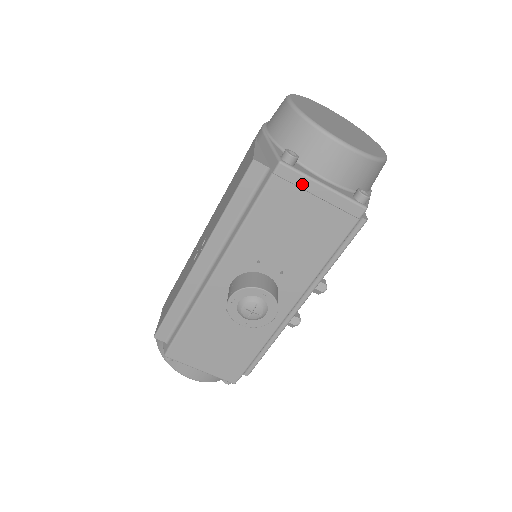
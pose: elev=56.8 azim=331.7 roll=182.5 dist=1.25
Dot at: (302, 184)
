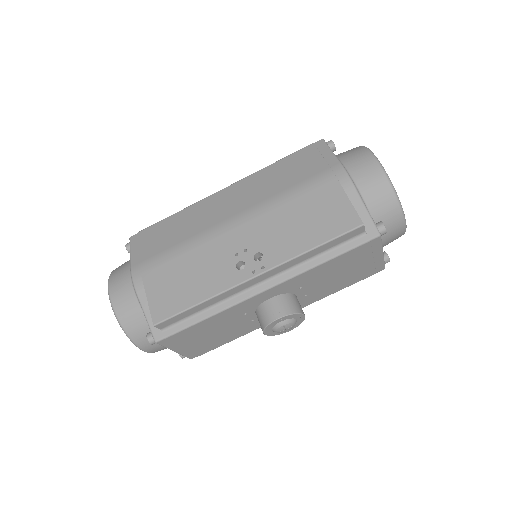
Dot at: (375, 250)
